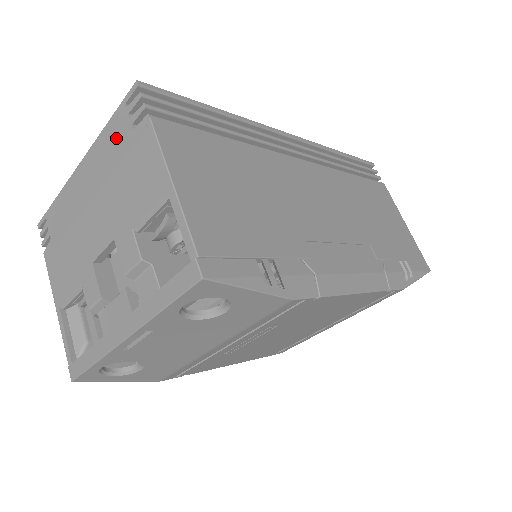
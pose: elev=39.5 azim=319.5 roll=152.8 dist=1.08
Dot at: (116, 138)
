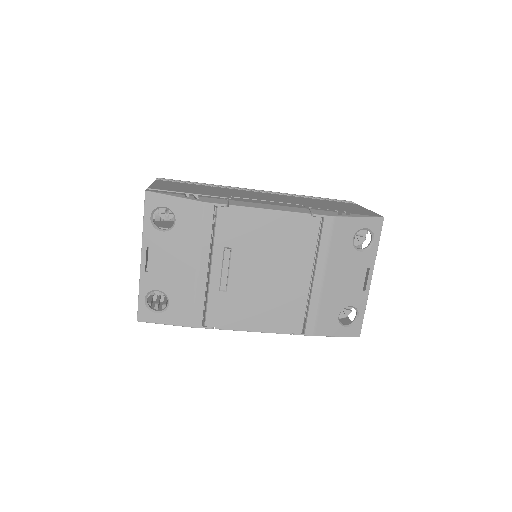
Dot at: occluded
